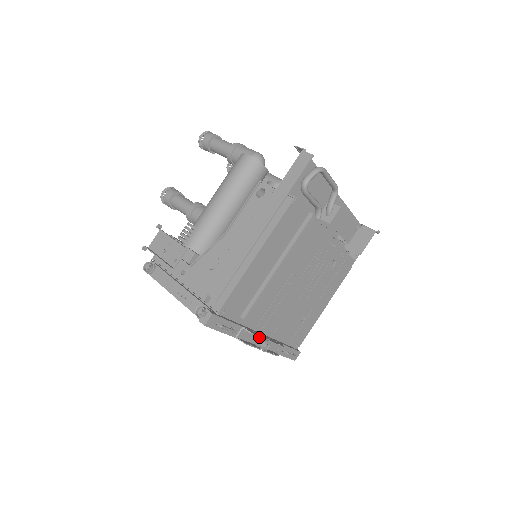
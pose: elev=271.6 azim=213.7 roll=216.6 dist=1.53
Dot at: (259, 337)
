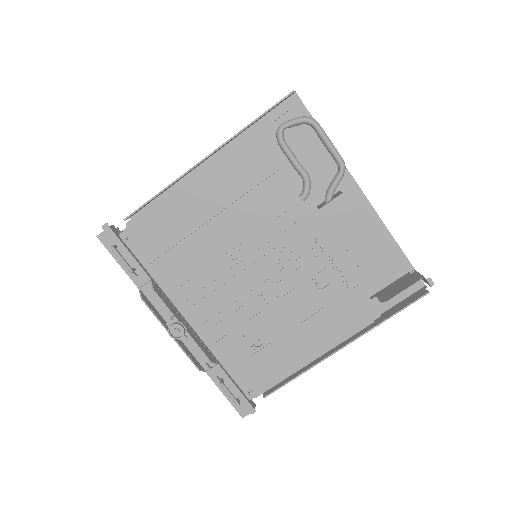
Dot at: occluded
